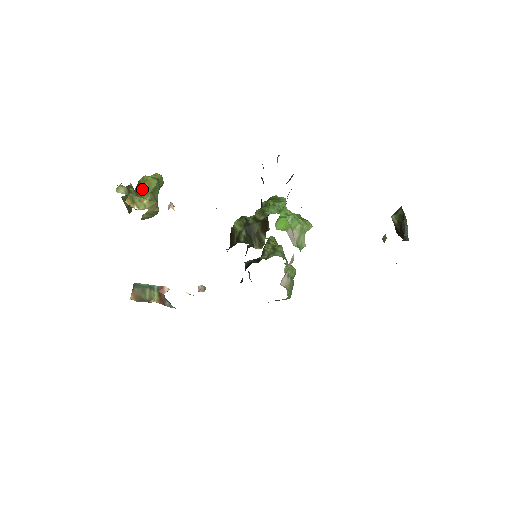
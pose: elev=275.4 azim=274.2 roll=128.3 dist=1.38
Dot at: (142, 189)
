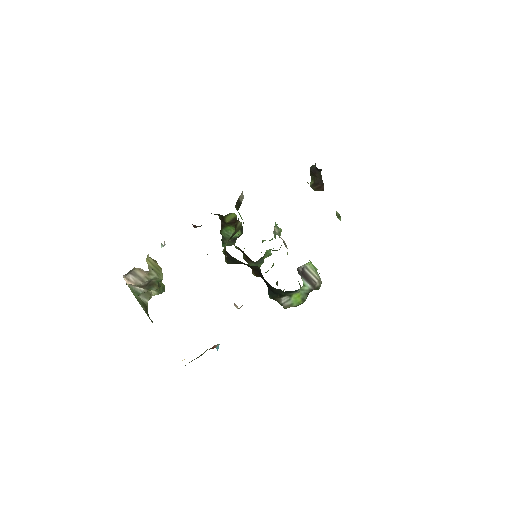
Dot at: occluded
